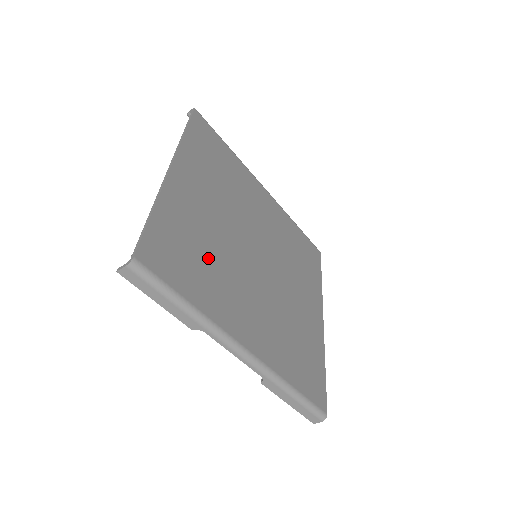
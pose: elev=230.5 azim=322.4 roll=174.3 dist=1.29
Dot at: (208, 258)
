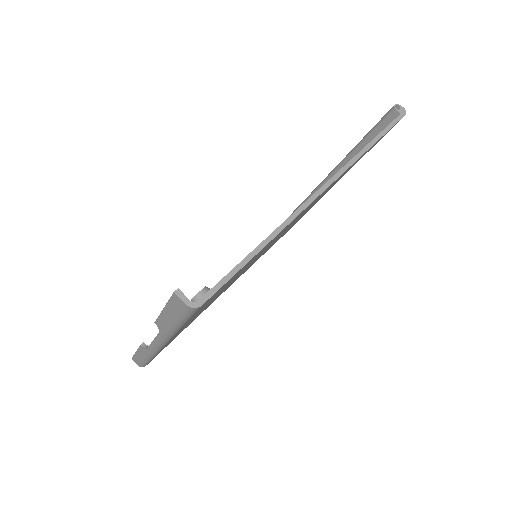
Dot at: occluded
